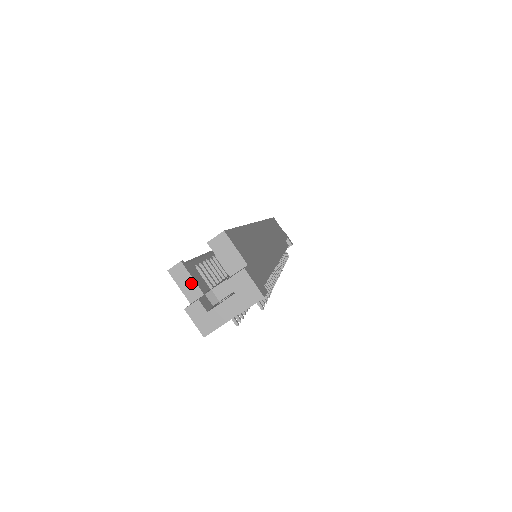
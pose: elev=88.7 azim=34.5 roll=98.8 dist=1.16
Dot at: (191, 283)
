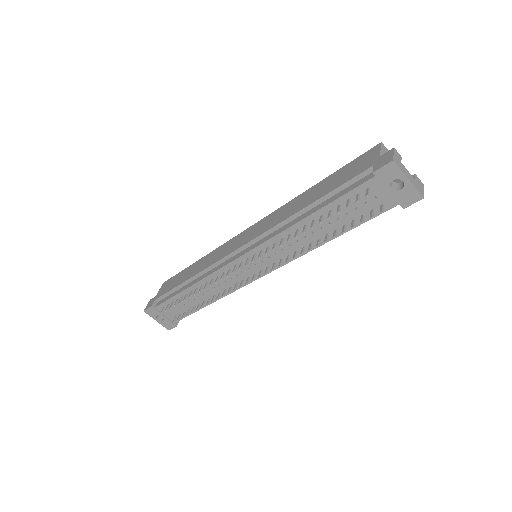
Dot at: occluded
